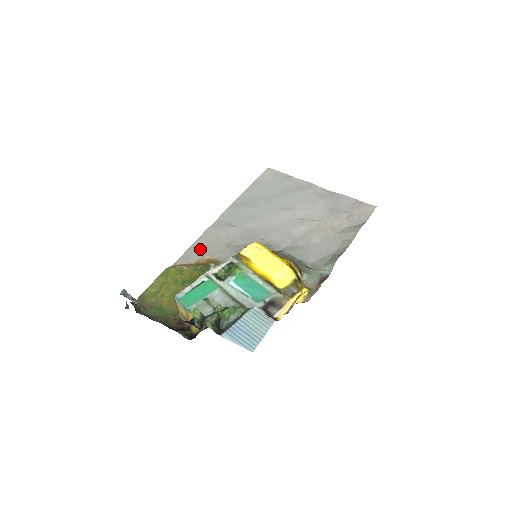
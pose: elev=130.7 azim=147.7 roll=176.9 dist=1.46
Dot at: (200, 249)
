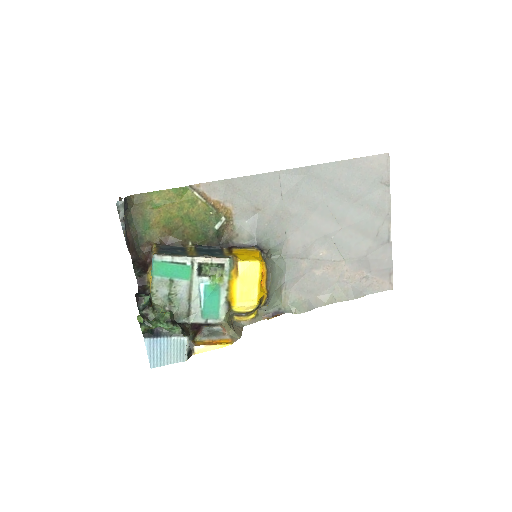
Dot at: (232, 191)
